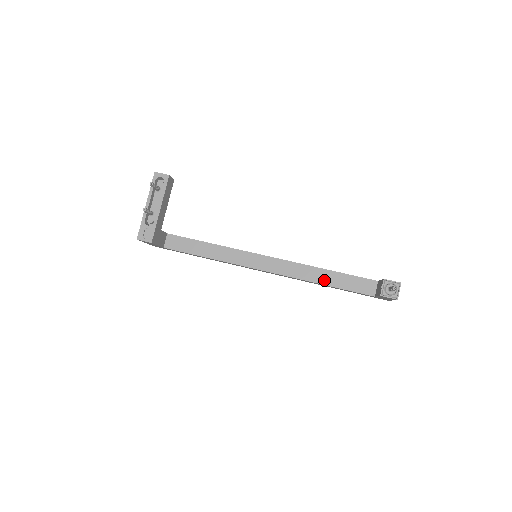
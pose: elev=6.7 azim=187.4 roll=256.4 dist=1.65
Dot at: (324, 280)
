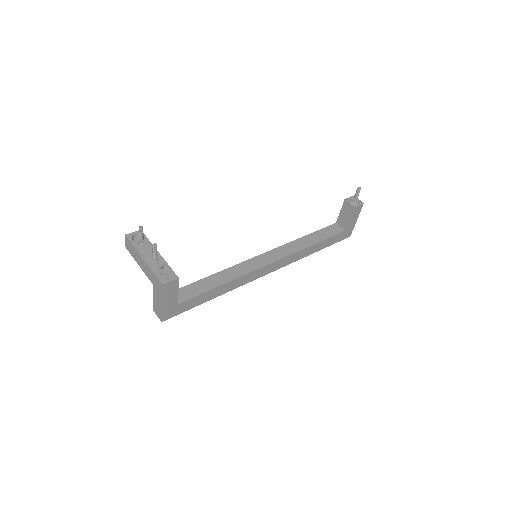
Dot at: (311, 242)
